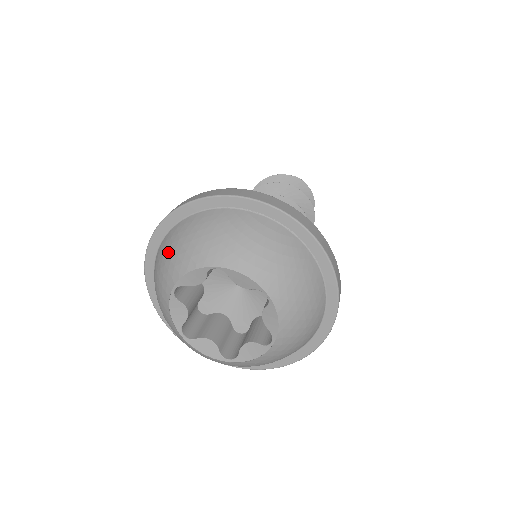
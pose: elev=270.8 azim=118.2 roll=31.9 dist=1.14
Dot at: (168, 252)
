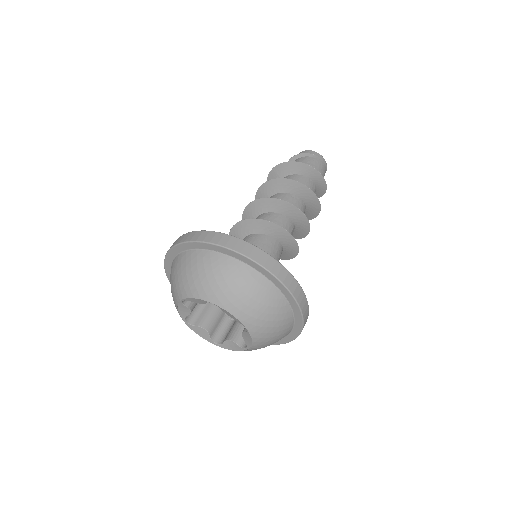
Dot at: (181, 272)
